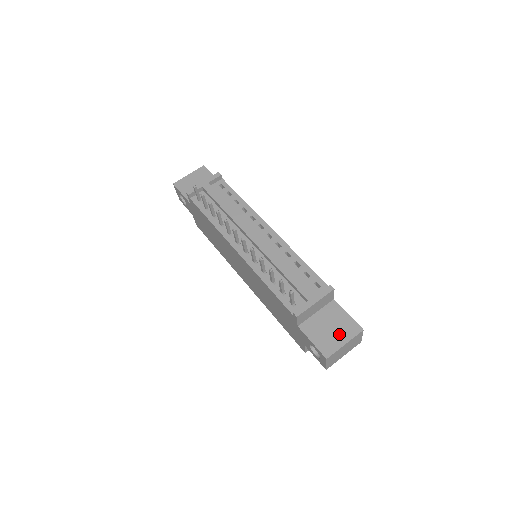
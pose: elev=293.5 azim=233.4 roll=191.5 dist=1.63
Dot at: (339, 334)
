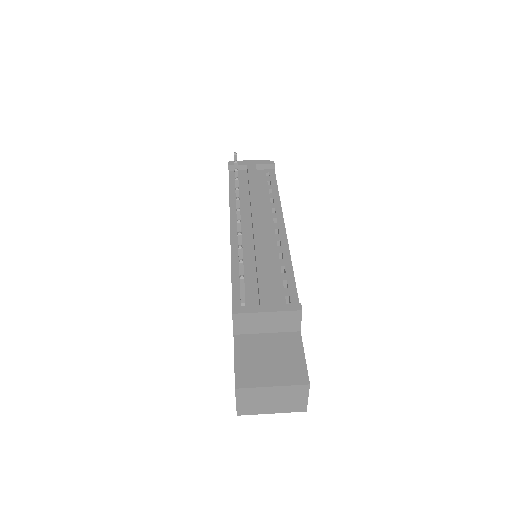
Dot at: (274, 371)
